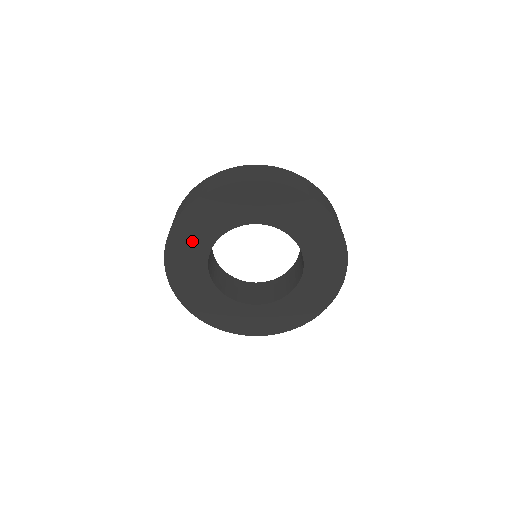
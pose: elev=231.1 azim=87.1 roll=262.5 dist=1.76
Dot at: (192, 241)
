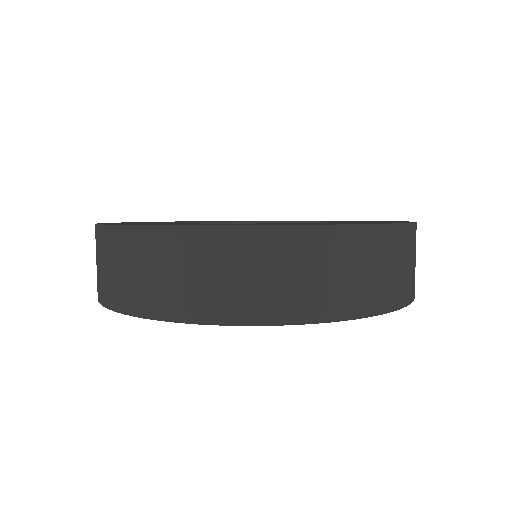
Dot at: occluded
